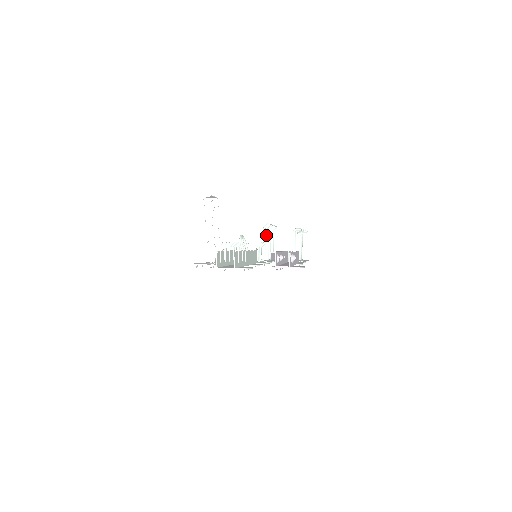
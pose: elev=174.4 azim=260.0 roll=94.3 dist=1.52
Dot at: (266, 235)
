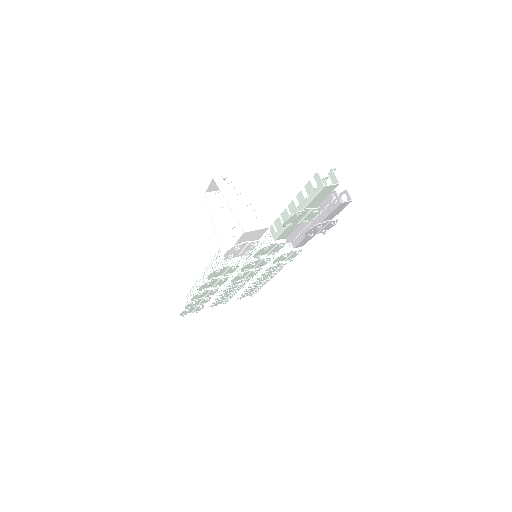
Dot at: (226, 262)
